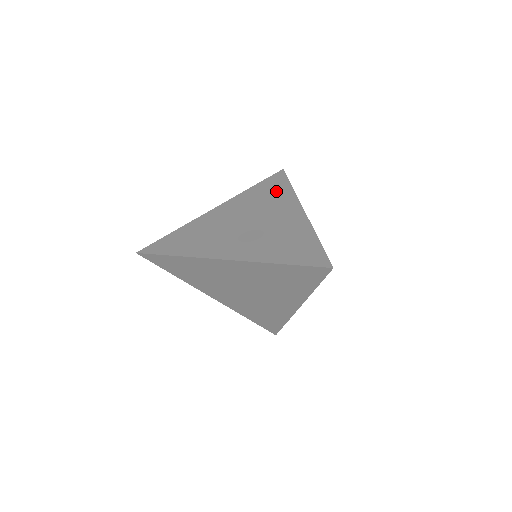
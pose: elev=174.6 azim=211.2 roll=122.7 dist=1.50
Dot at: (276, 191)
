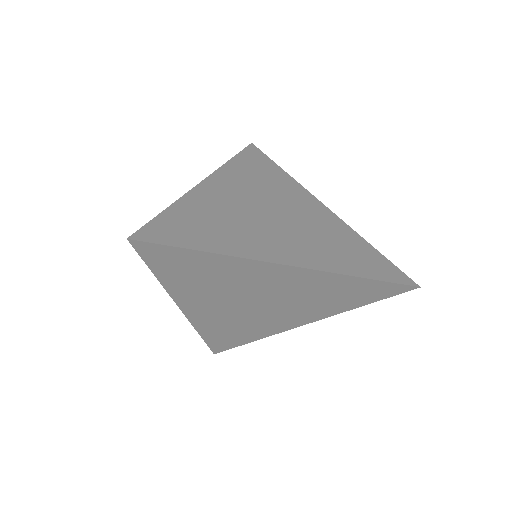
Dot at: (270, 172)
